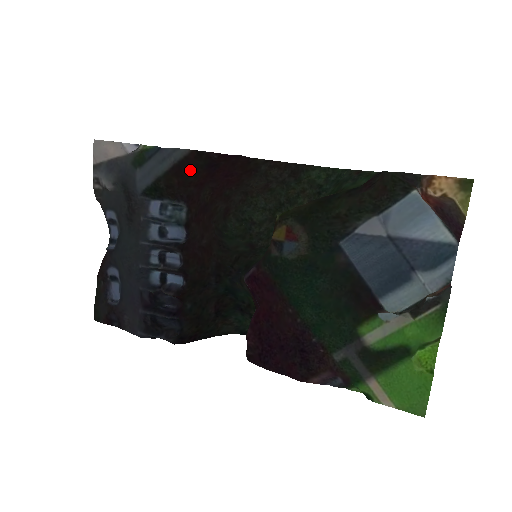
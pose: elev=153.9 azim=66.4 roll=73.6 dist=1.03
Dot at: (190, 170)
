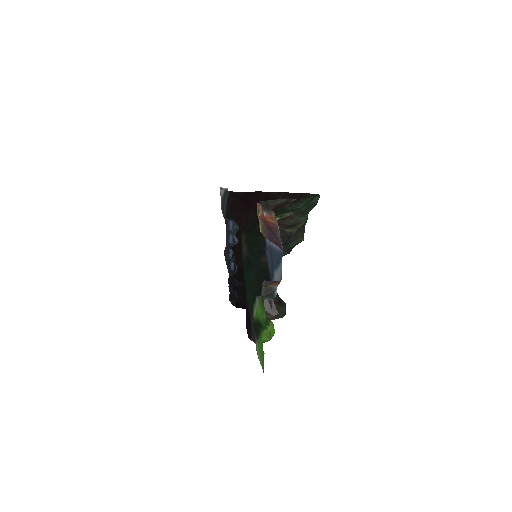
Dot at: (232, 203)
